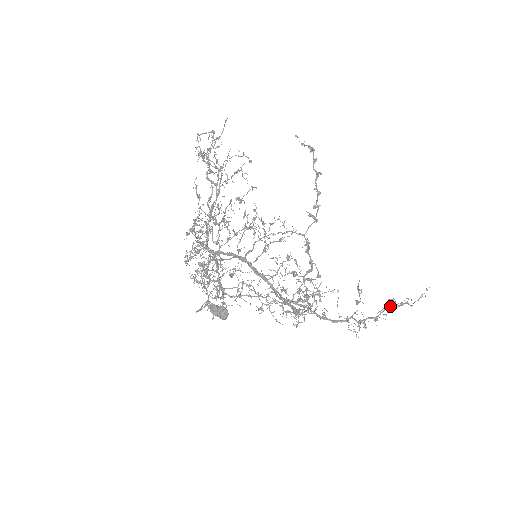
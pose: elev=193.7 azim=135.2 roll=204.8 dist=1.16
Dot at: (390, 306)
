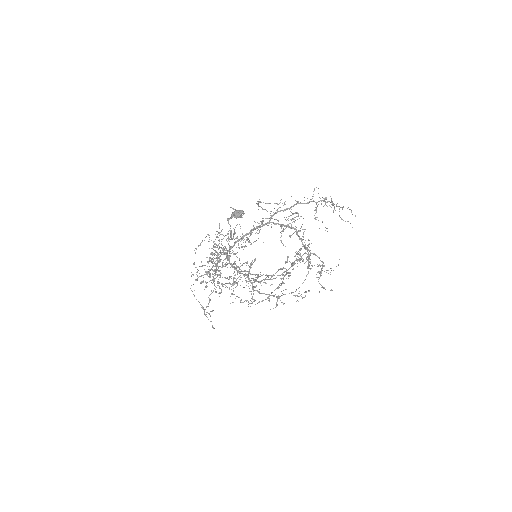
Dot at: occluded
